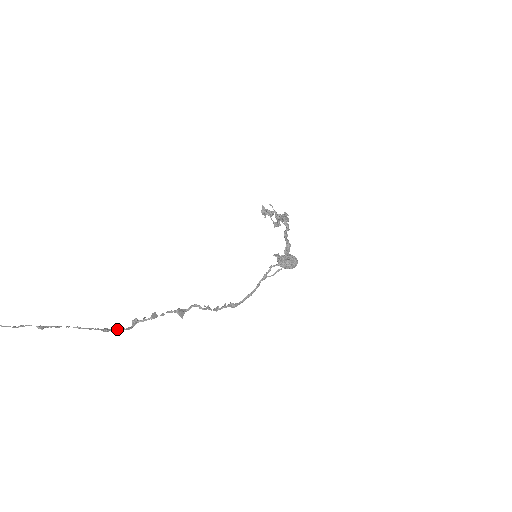
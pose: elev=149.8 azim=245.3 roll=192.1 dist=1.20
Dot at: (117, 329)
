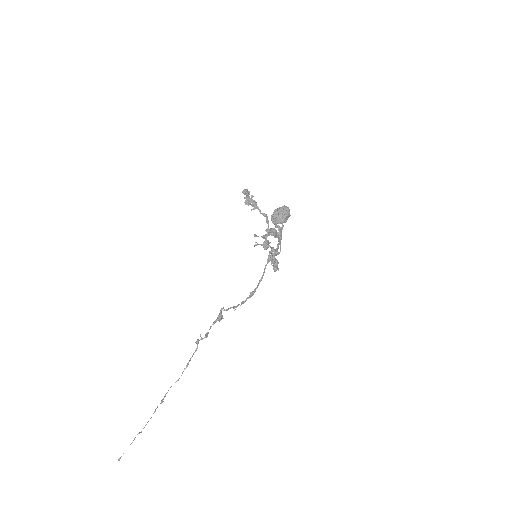
Dot at: occluded
